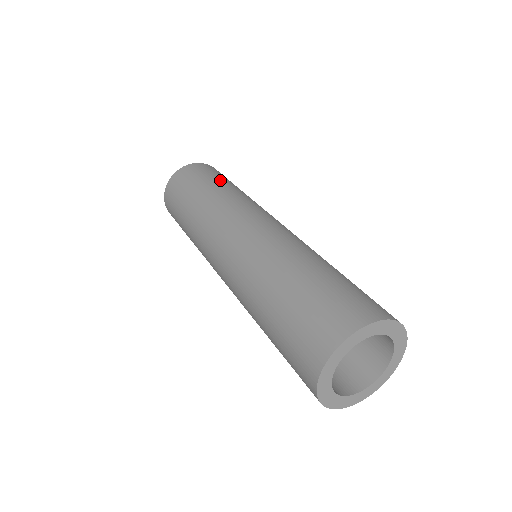
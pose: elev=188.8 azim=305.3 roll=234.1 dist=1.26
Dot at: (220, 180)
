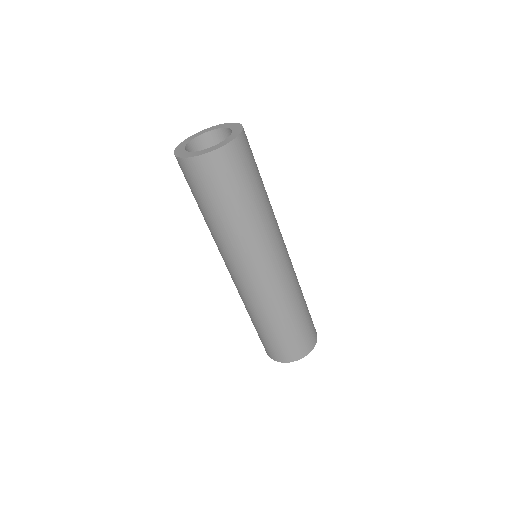
Dot at: (257, 186)
